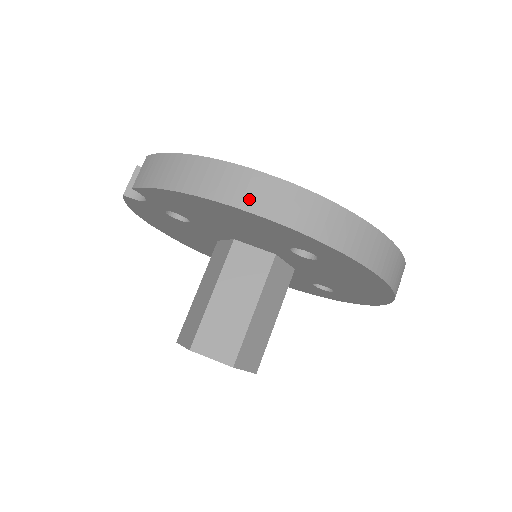
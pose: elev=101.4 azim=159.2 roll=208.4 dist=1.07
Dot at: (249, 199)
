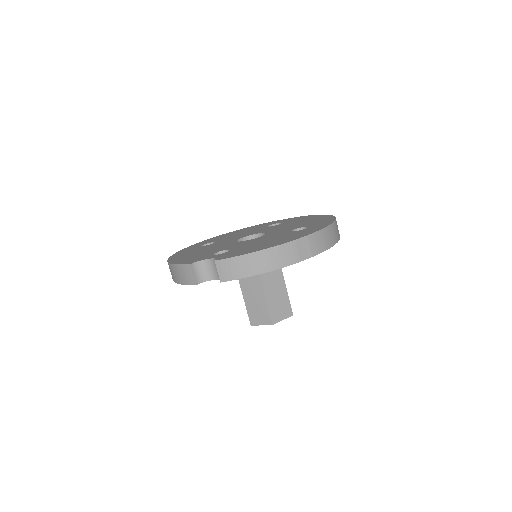
Dot at: (302, 254)
